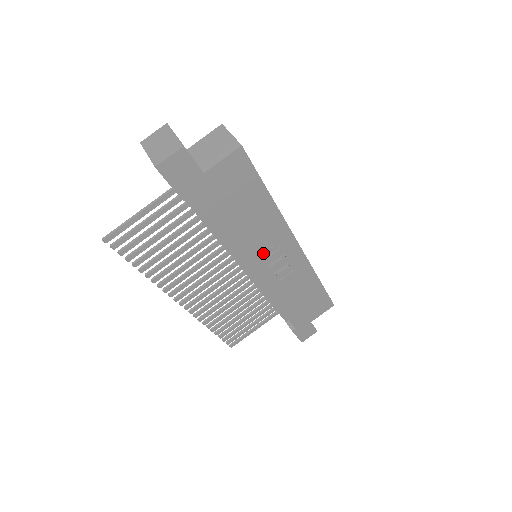
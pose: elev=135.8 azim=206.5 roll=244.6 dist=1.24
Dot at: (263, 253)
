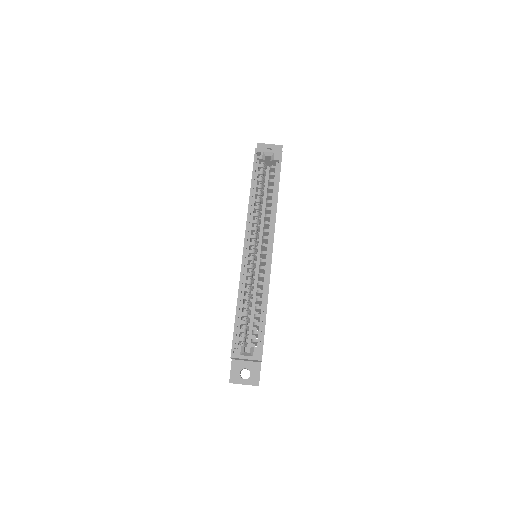
Dot at: occluded
